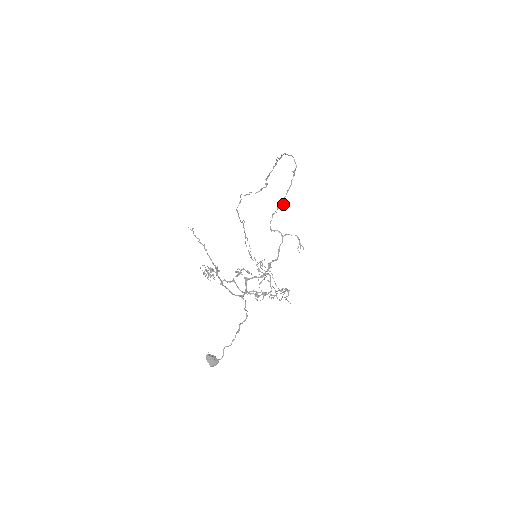
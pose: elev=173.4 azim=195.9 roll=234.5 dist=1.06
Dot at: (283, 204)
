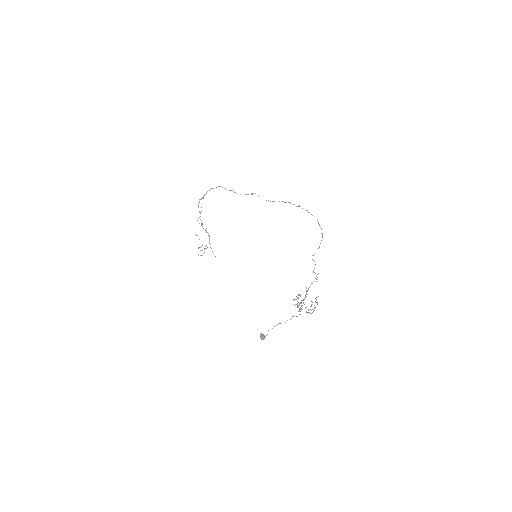
Dot at: occluded
